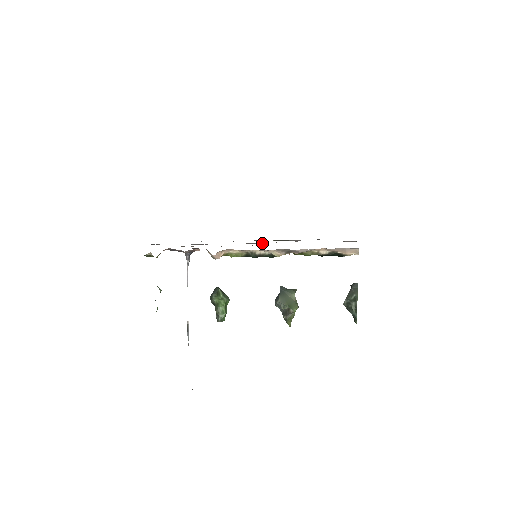
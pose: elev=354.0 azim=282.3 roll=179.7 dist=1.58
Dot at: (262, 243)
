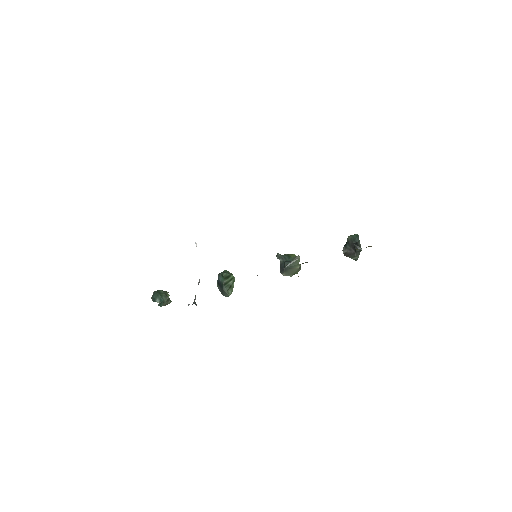
Dot at: occluded
